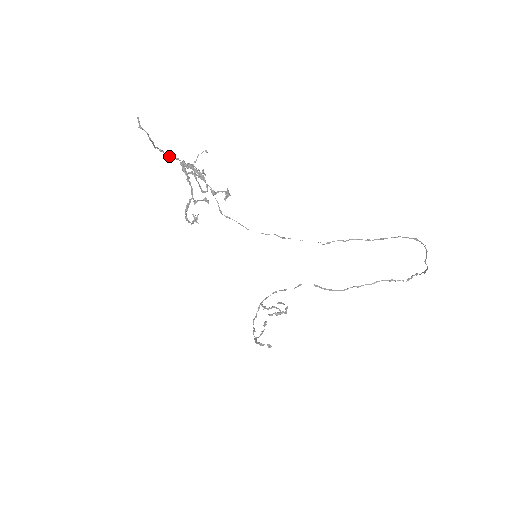
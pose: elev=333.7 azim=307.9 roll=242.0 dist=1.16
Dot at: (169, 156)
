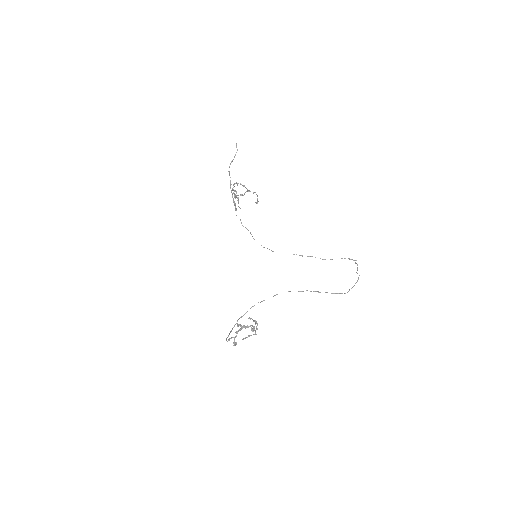
Dot at: occluded
